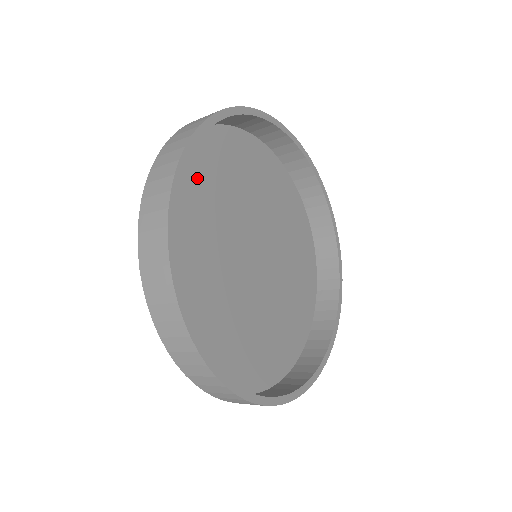
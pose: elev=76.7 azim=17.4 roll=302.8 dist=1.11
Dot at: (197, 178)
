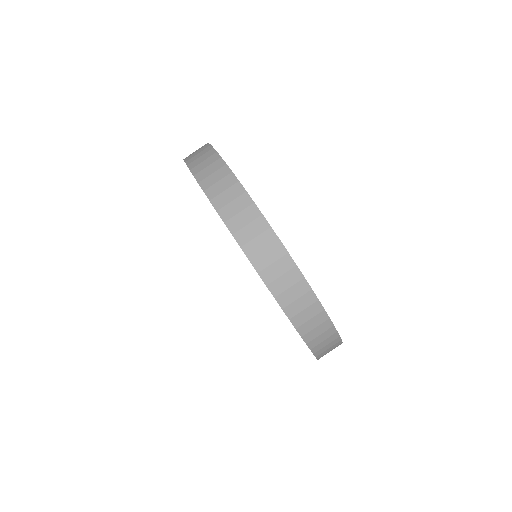
Dot at: occluded
